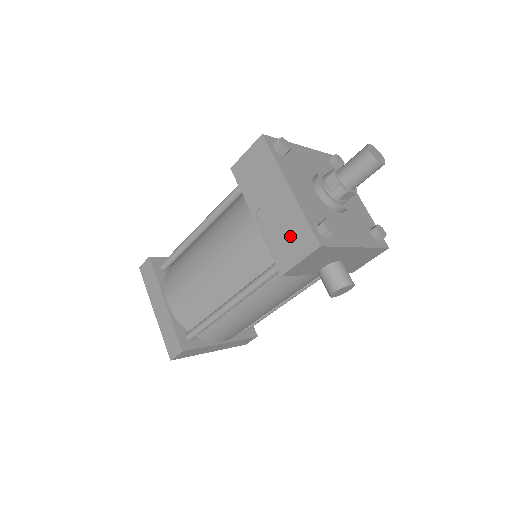
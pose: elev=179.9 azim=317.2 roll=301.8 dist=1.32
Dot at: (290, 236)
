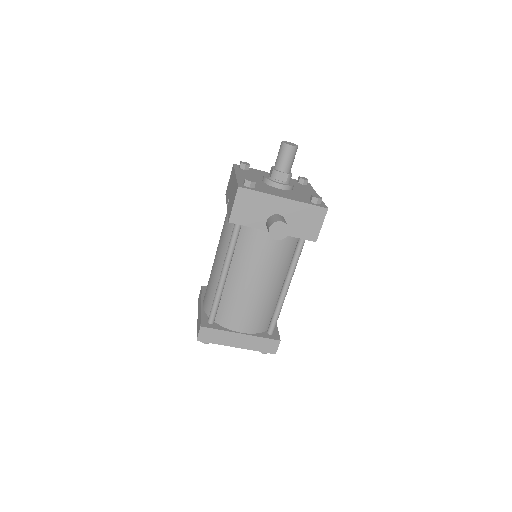
Dot at: occluded
